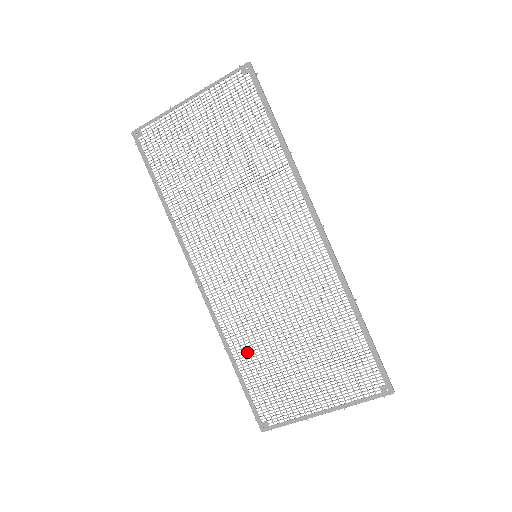
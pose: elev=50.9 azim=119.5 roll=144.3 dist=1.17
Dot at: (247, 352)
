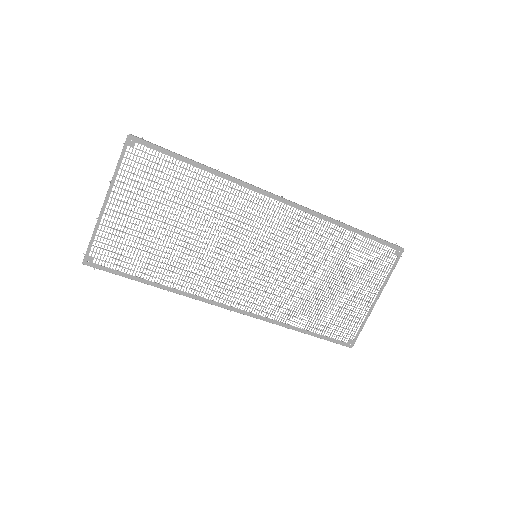
Dot at: (303, 316)
